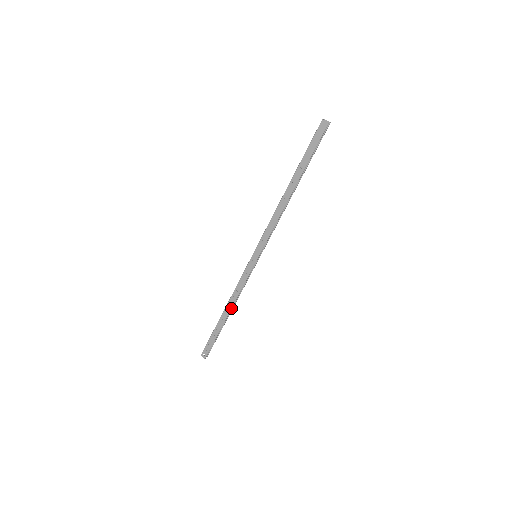
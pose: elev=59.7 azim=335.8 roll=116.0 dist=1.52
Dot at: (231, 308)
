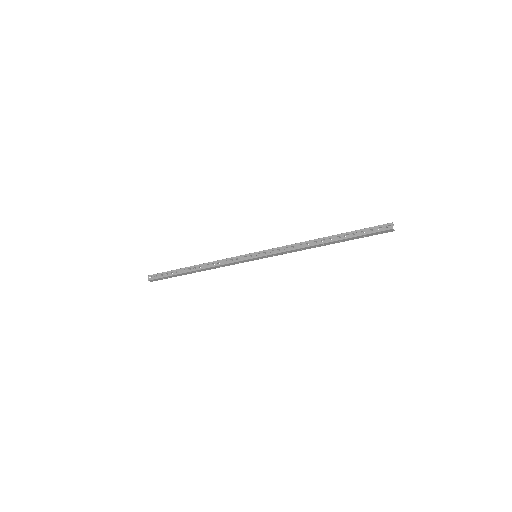
Dot at: (205, 270)
